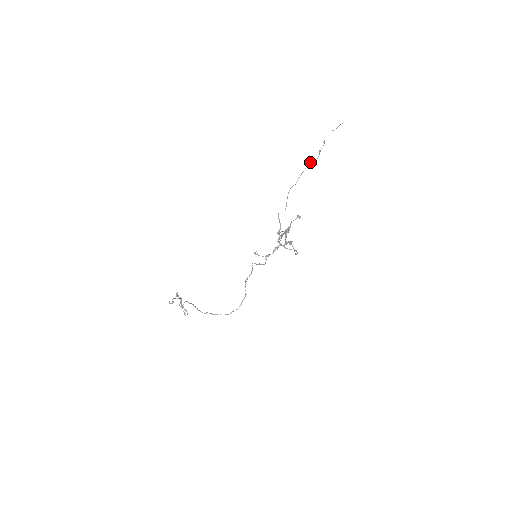
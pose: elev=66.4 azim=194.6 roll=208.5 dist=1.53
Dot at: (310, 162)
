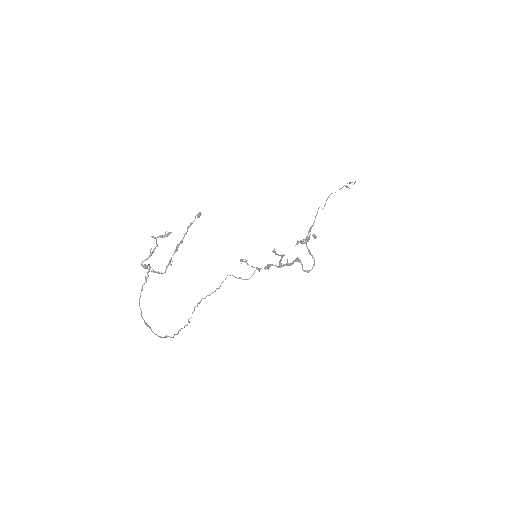
Dot at: occluded
